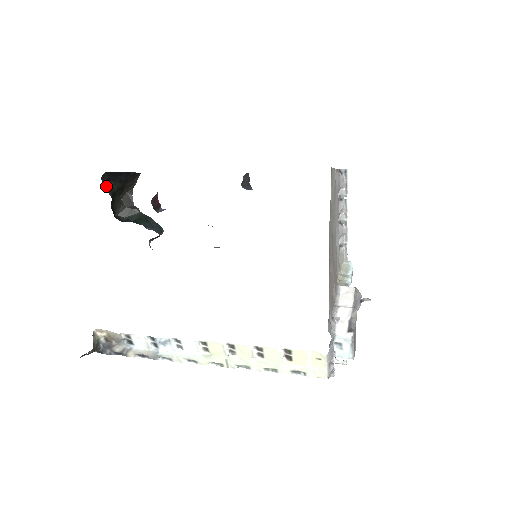
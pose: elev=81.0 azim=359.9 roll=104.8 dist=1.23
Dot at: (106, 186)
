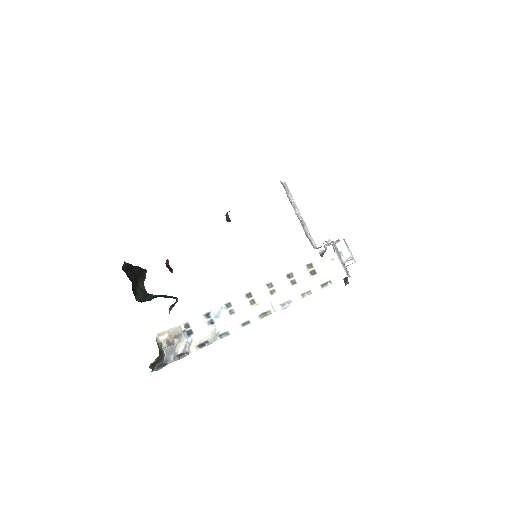
Dot at: occluded
